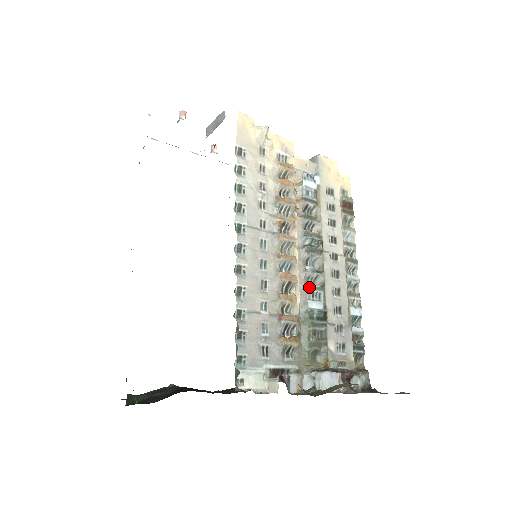
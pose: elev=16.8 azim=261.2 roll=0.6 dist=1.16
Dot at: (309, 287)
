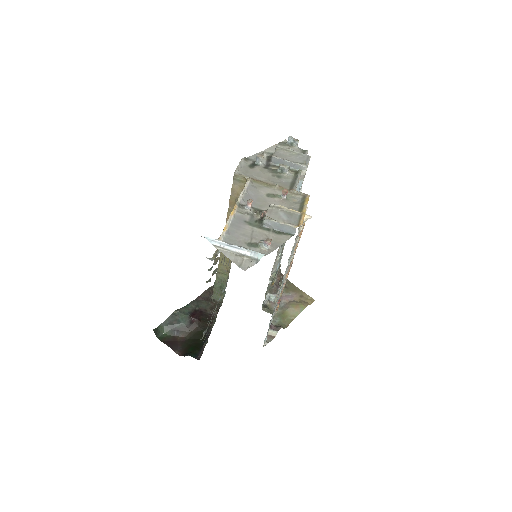
Dot at: (279, 260)
